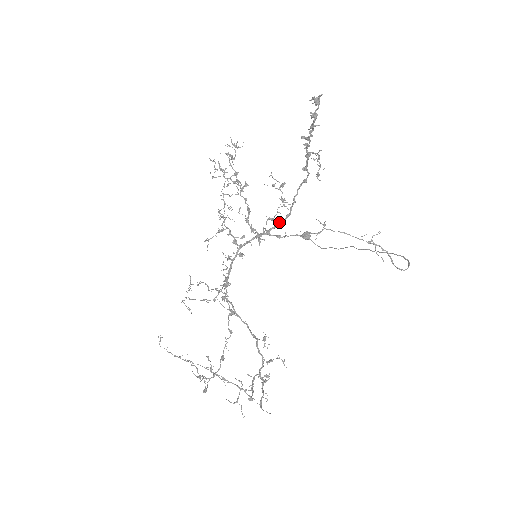
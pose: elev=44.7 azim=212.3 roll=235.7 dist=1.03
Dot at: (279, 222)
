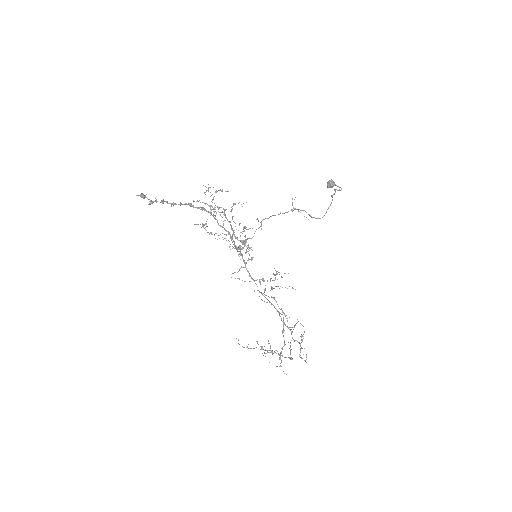
Dot at: (231, 239)
